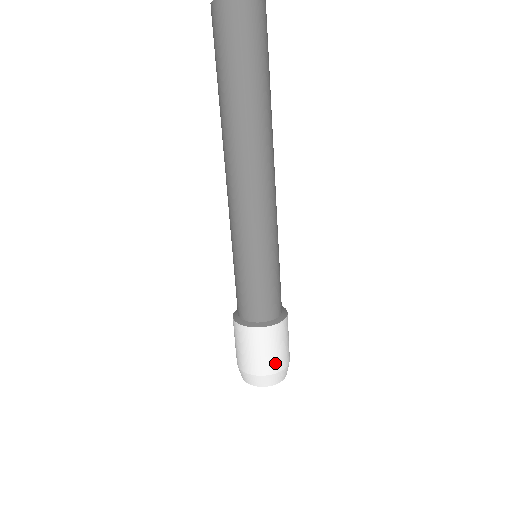
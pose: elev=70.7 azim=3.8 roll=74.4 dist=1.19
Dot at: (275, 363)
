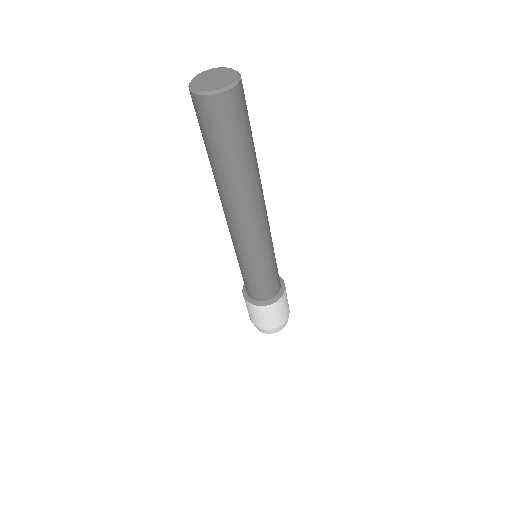
Dot at: (284, 317)
